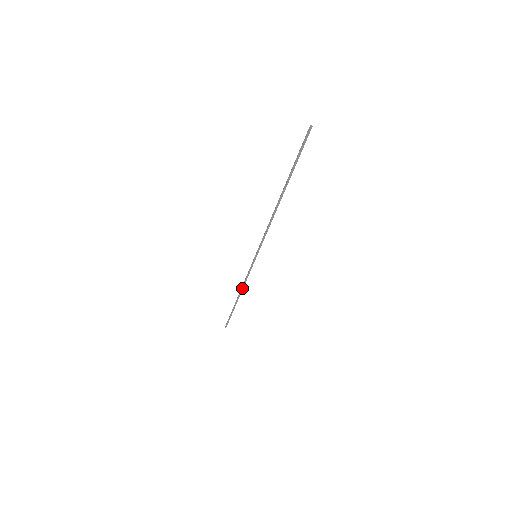
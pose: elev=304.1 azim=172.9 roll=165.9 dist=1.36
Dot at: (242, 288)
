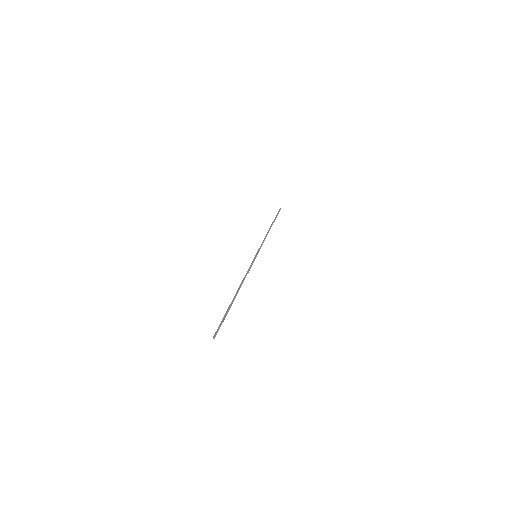
Dot at: (266, 235)
